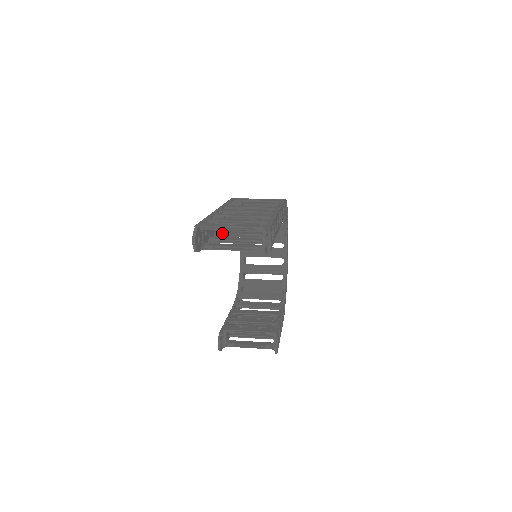
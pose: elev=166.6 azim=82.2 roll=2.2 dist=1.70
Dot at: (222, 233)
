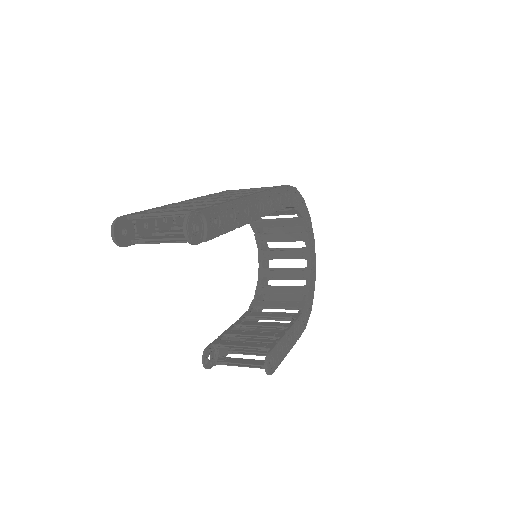
Dot at: (180, 226)
